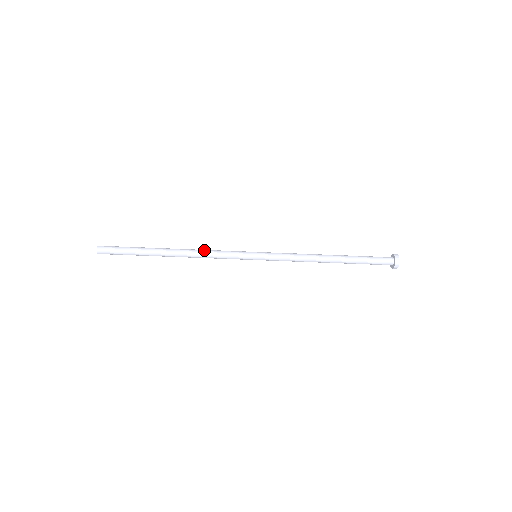
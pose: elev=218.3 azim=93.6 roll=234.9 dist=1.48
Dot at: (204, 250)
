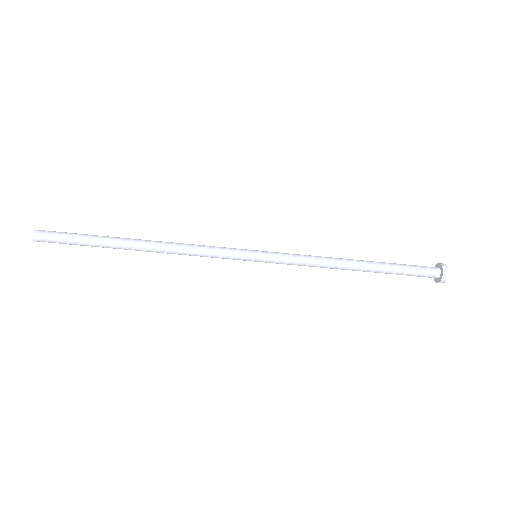
Dot at: (185, 246)
